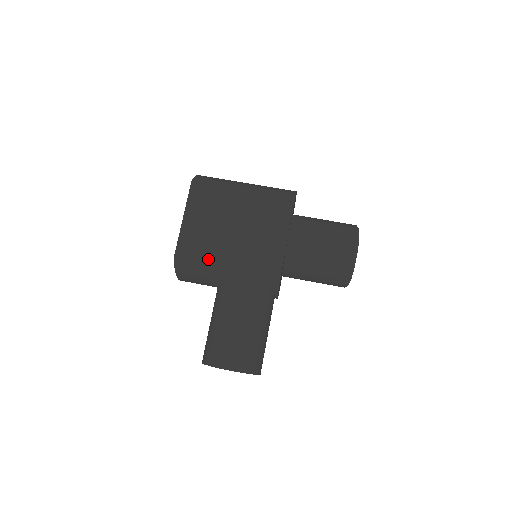
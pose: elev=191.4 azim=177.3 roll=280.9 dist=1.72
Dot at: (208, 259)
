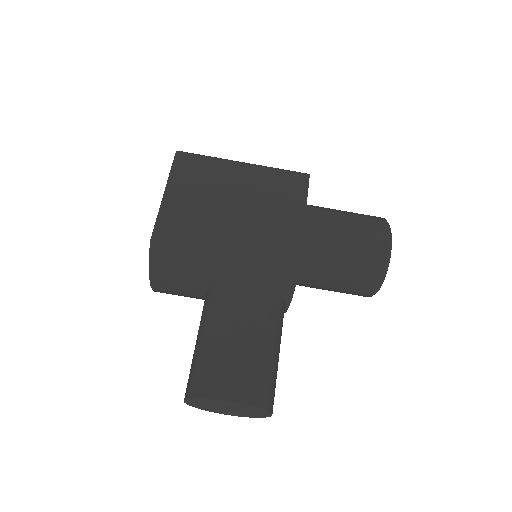
Dot at: (199, 243)
